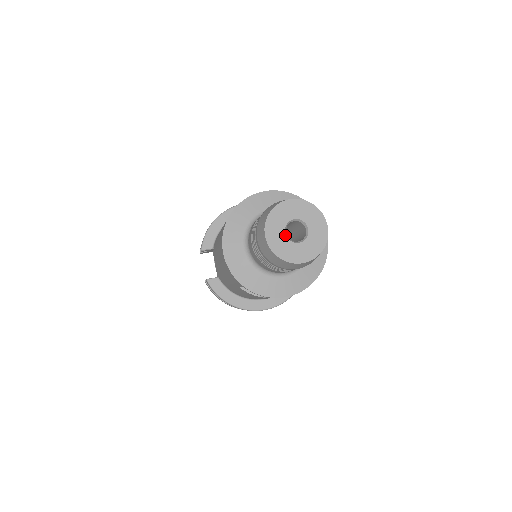
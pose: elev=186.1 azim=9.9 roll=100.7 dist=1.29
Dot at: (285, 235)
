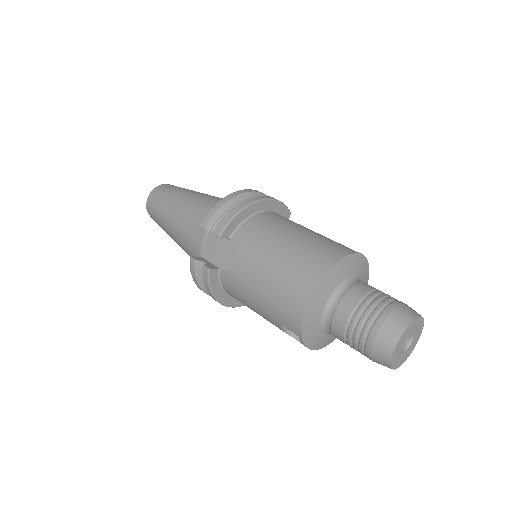
Dot at: (402, 346)
